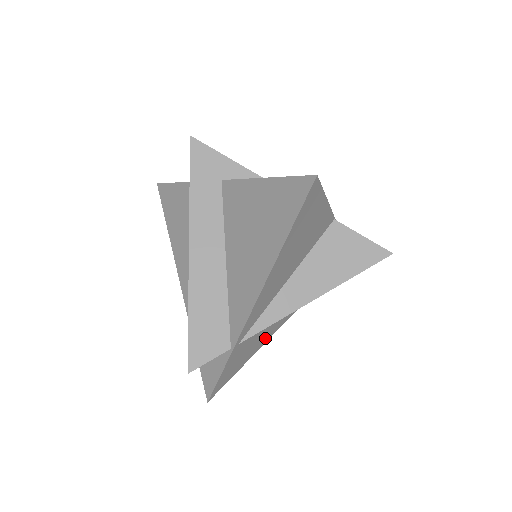
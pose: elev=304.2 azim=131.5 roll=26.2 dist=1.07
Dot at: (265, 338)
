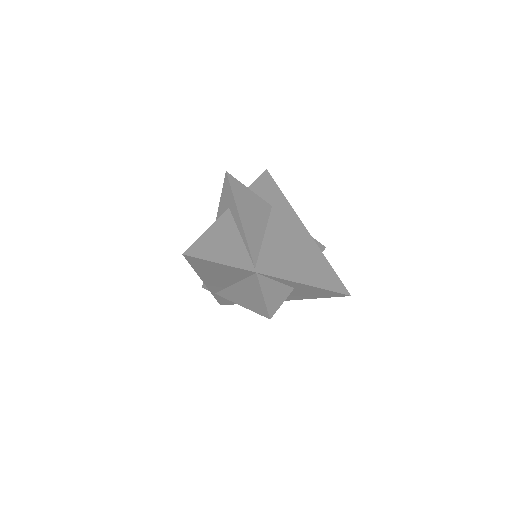
Dot at: occluded
